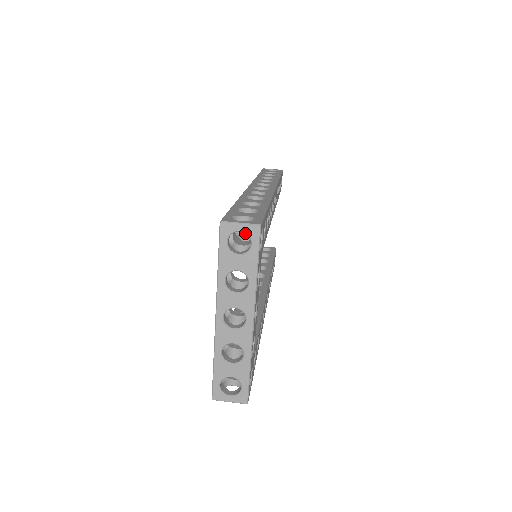
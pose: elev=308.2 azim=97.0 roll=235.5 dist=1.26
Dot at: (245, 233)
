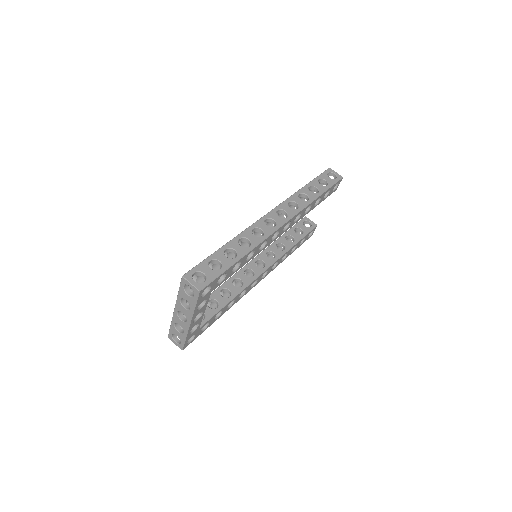
Dot at: occluded
